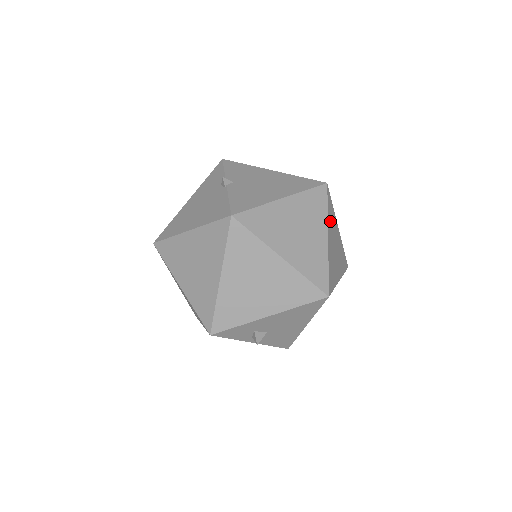
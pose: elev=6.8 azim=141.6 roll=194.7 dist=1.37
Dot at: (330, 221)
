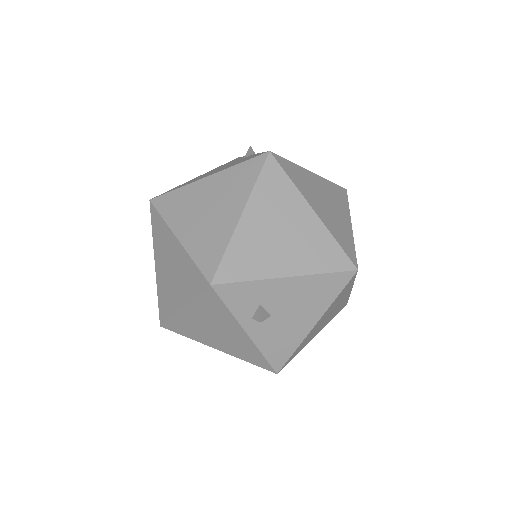
Dot at: occluded
